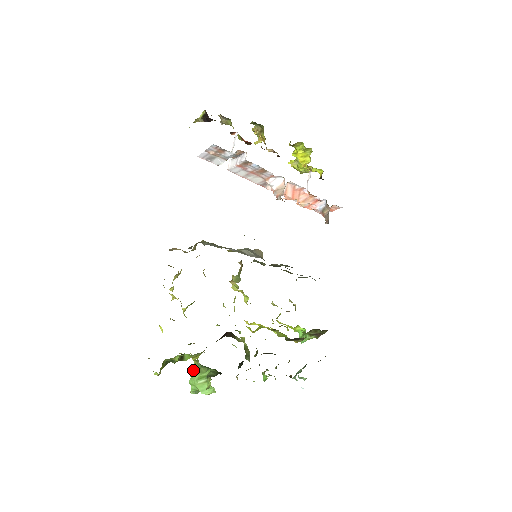
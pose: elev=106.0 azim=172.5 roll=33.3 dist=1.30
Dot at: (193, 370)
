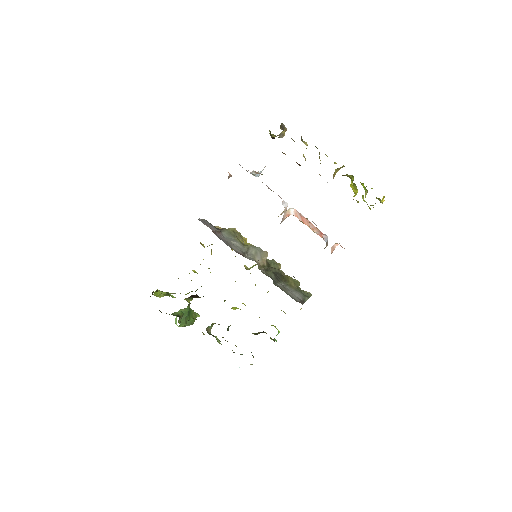
Dot at: occluded
